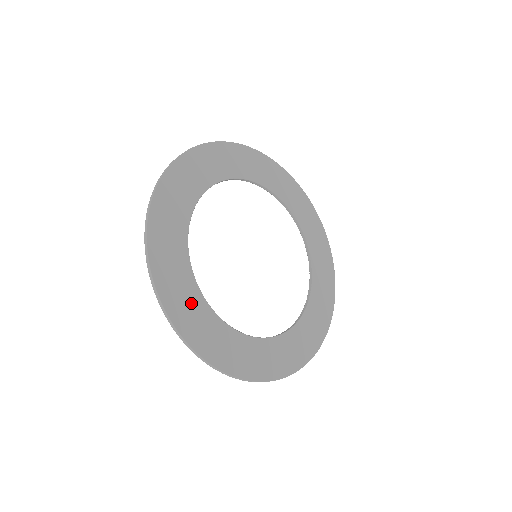
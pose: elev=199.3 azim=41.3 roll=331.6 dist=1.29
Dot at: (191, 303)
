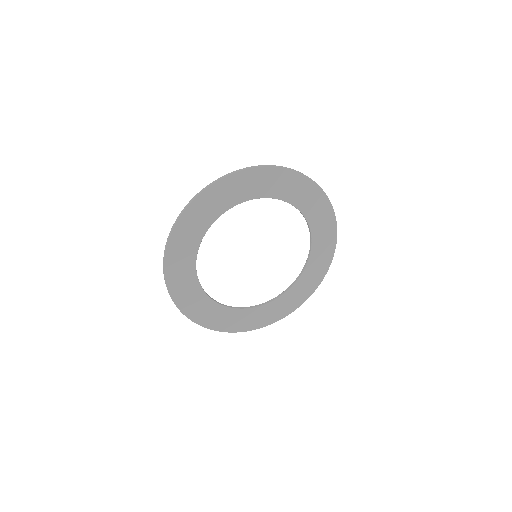
Dot at: (191, 291)
